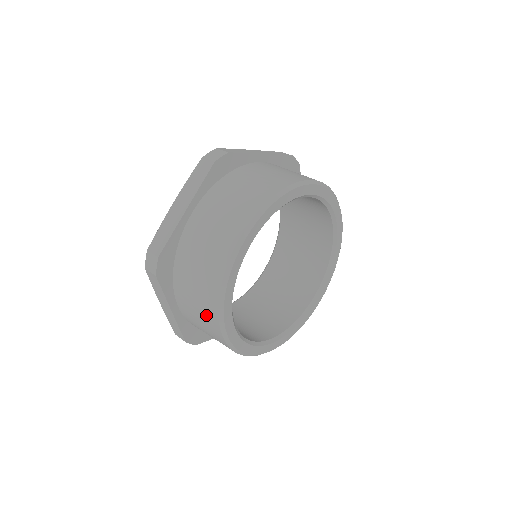
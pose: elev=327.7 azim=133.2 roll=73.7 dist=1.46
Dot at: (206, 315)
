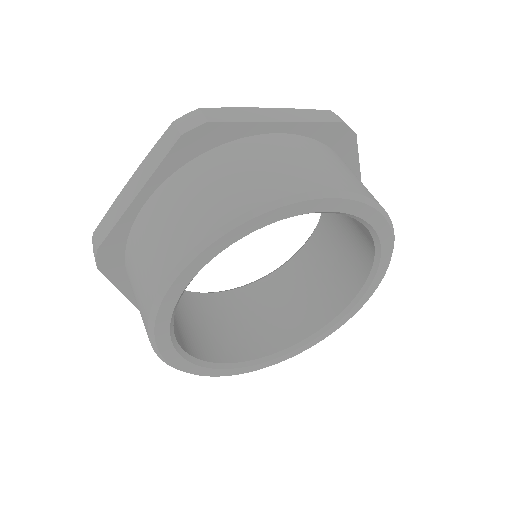
Dot at: (182, 230)
